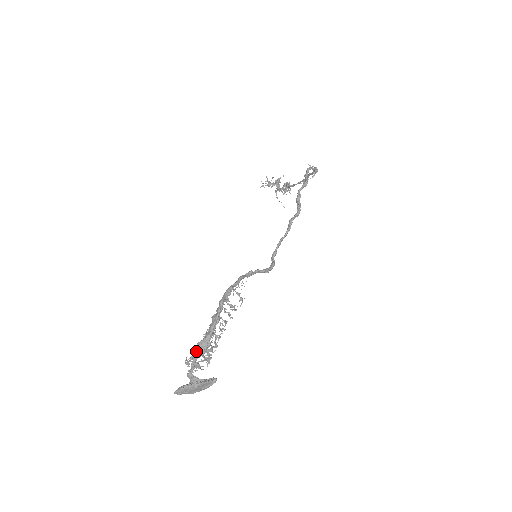
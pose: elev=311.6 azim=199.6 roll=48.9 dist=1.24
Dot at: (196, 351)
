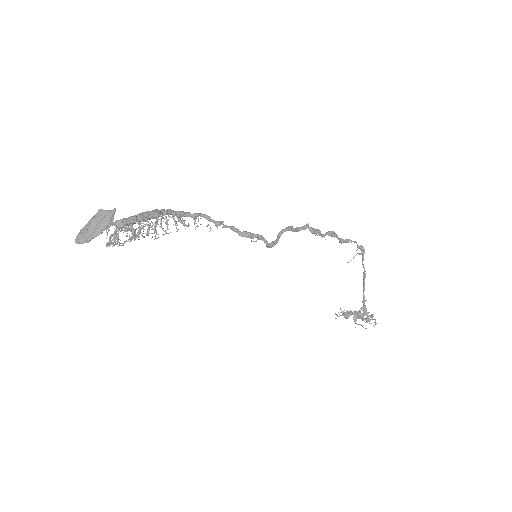
Dot at: (118, 221)
